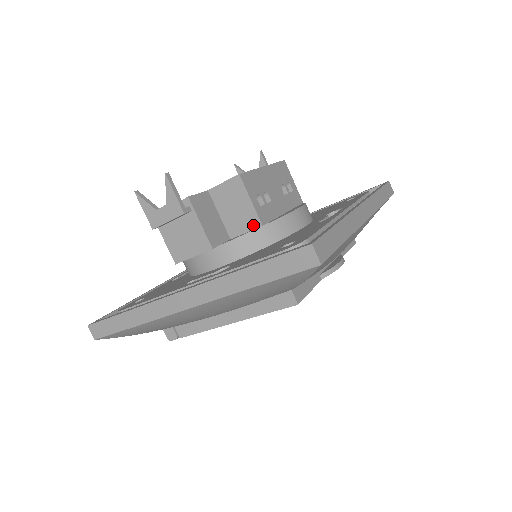
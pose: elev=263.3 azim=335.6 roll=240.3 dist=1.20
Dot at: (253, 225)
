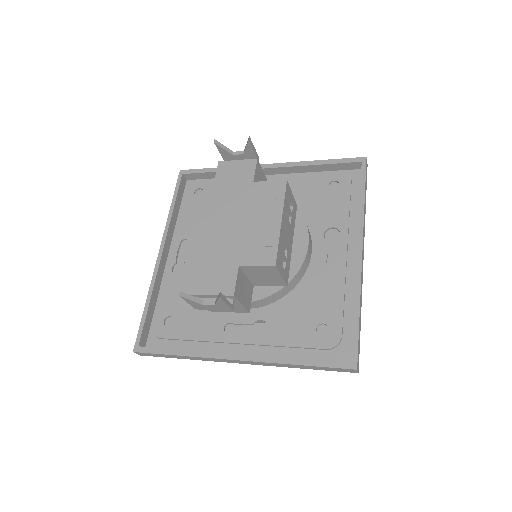
Dot at: (279, 285)
